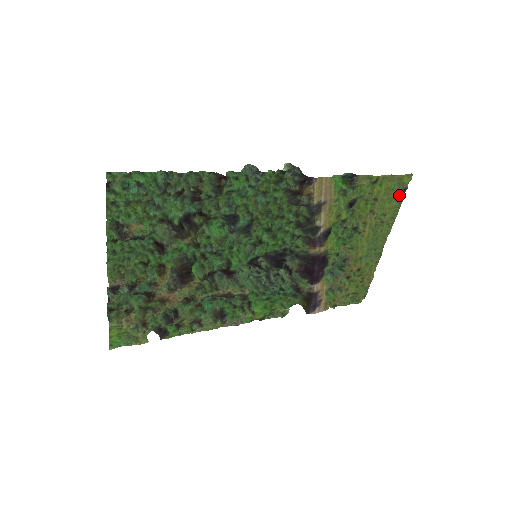
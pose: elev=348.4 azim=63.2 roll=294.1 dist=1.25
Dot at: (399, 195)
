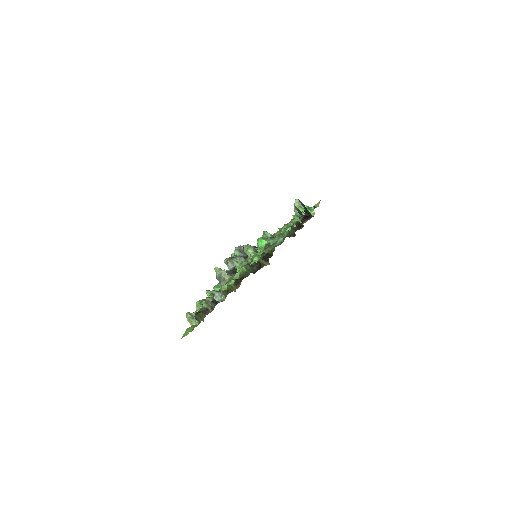
Dot at: occluded
